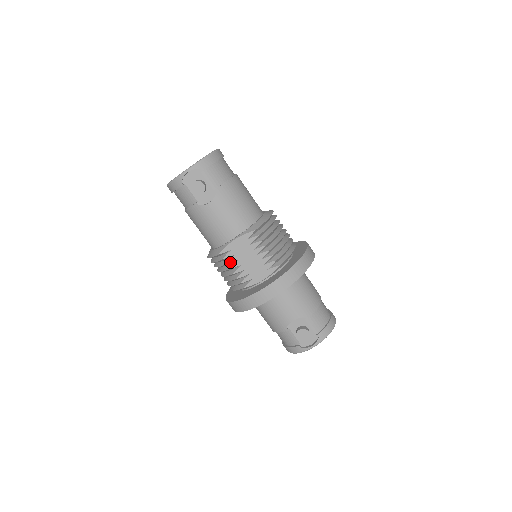
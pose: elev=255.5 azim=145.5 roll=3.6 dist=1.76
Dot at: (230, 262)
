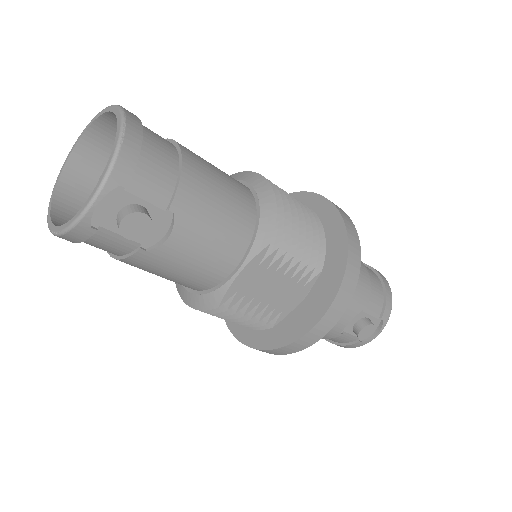
Dot at: (241, 307)
